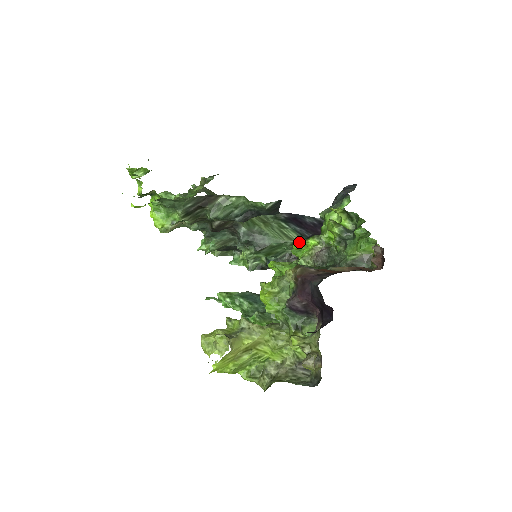
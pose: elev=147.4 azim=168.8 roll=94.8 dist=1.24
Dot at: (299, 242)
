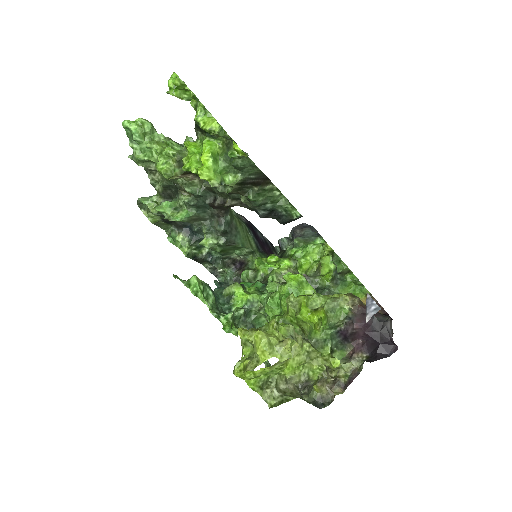
Dot at: (278, 258)
